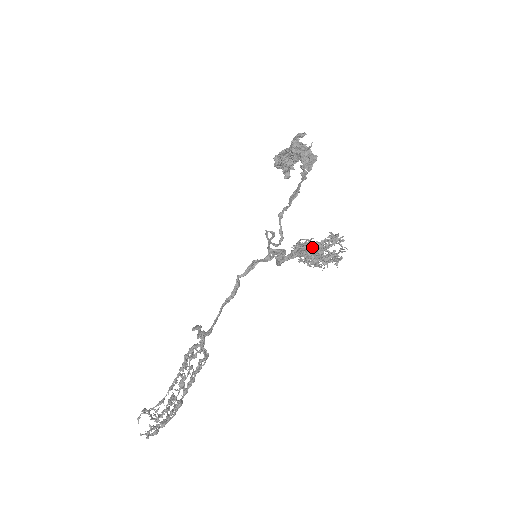
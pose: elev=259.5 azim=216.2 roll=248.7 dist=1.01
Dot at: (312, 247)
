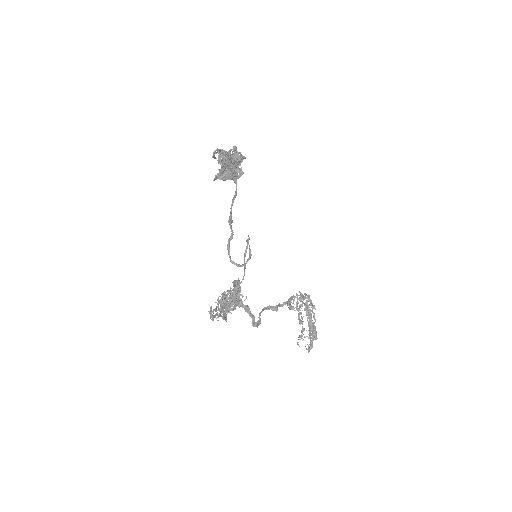
Dot at: occluded
